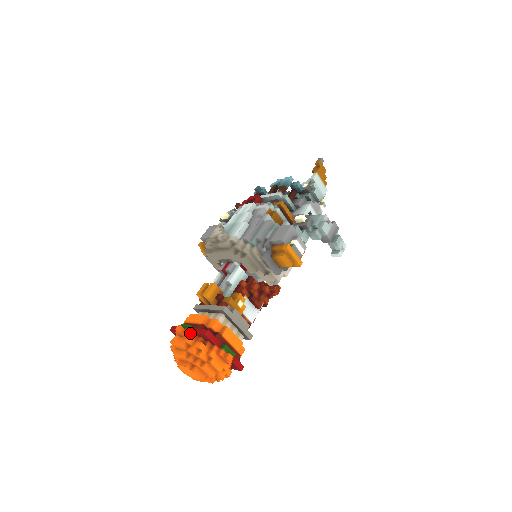
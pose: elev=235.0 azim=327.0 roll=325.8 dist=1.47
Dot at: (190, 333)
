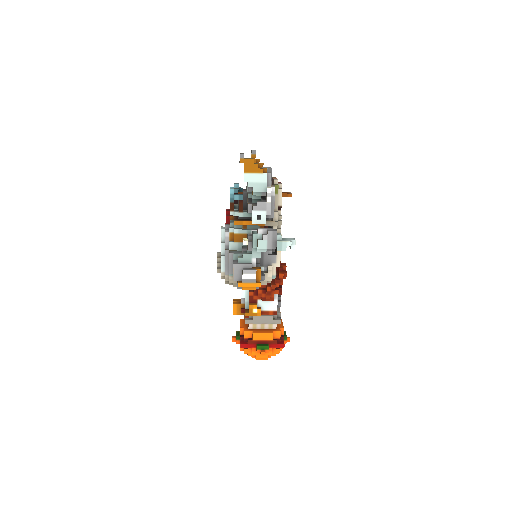
Dot at: (239, 341)
